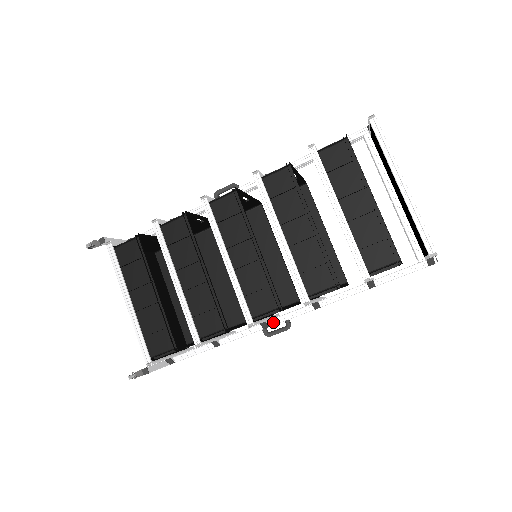
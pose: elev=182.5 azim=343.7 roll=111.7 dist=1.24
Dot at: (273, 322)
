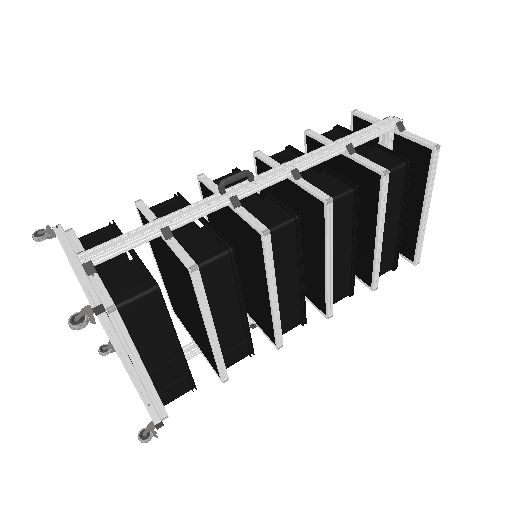
Dot at: occluded
